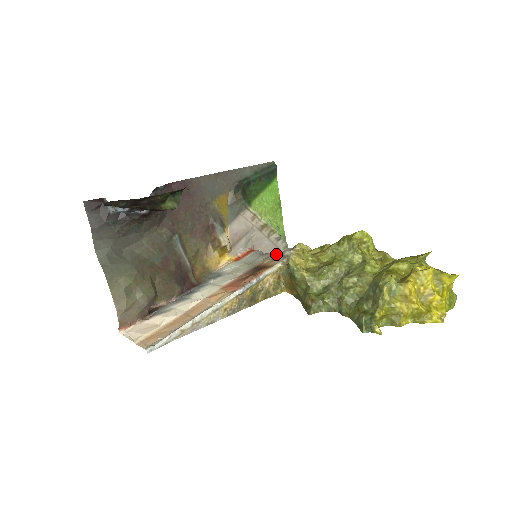
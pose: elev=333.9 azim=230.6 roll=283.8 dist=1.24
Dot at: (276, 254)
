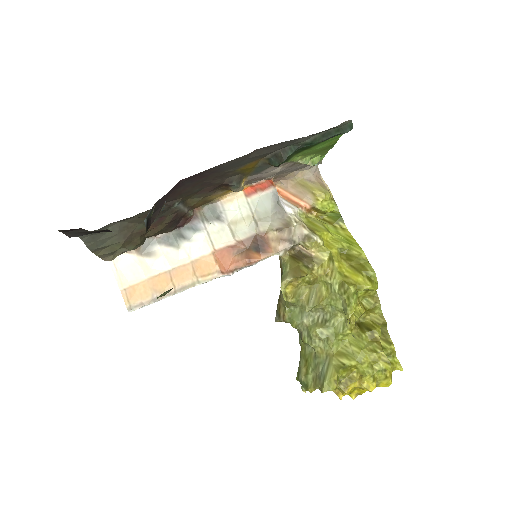
Dot at: (287, 226)
